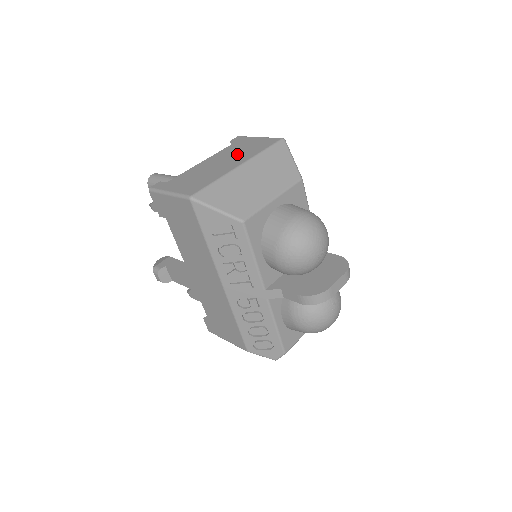
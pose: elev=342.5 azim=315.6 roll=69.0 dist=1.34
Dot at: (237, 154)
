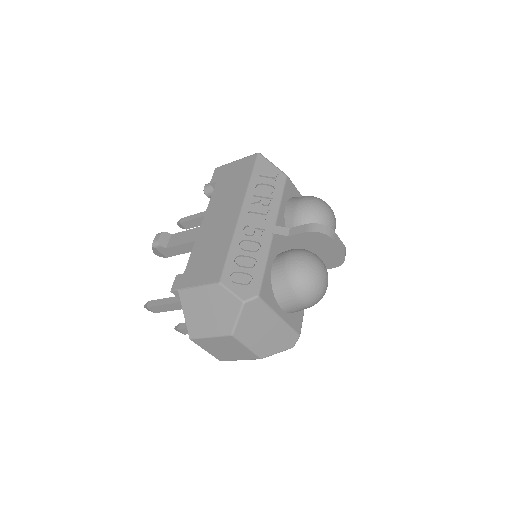
Dot at: occluded
